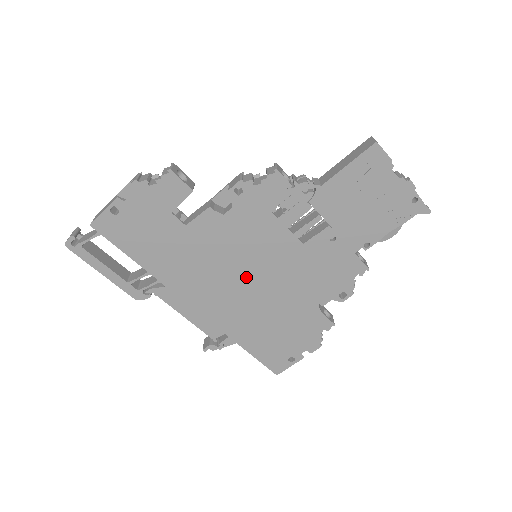
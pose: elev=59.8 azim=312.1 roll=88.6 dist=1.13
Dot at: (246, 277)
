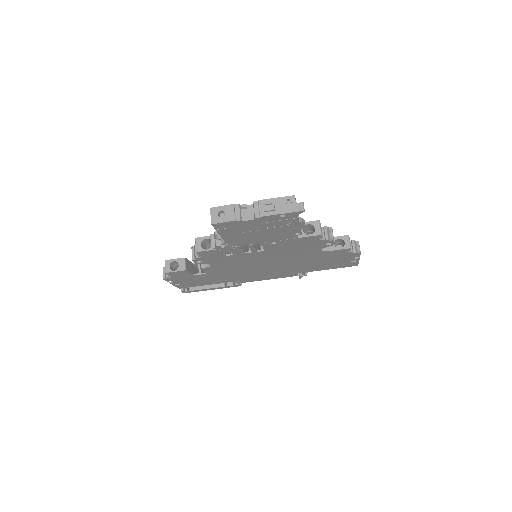
Dot at: (265, 265)
